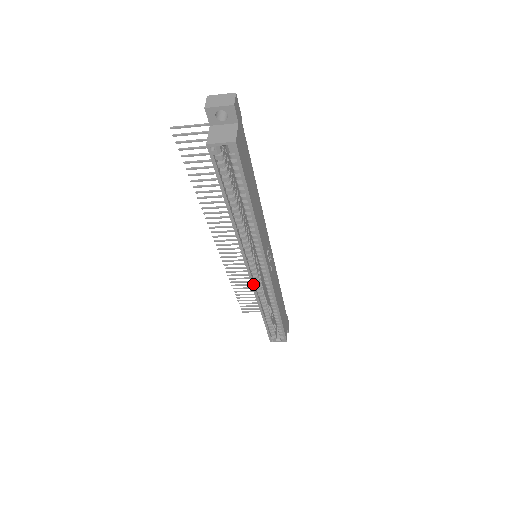
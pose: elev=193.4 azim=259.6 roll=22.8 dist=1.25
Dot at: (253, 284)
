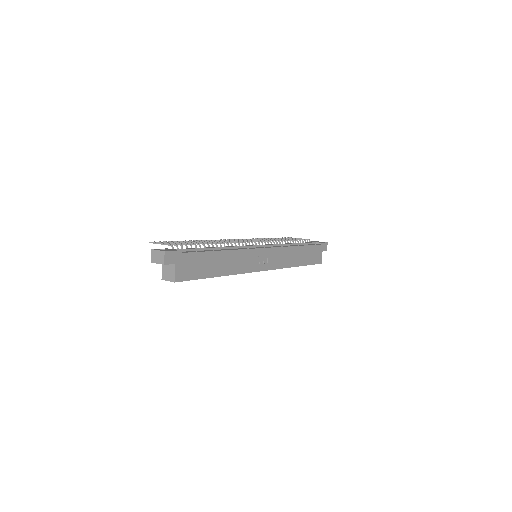
Dot at: occluded
